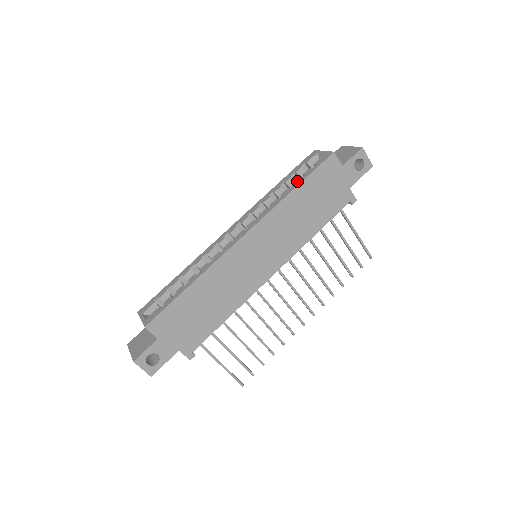
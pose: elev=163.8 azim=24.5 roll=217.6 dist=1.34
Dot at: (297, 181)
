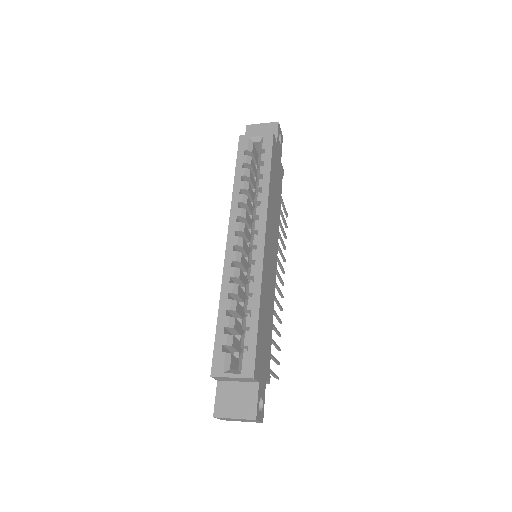
Dot at: (263, 170)
